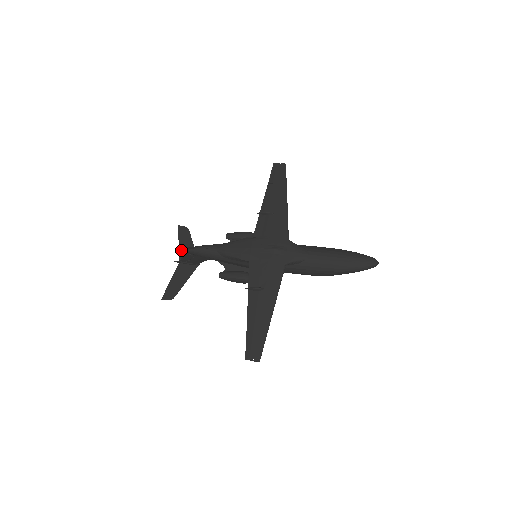
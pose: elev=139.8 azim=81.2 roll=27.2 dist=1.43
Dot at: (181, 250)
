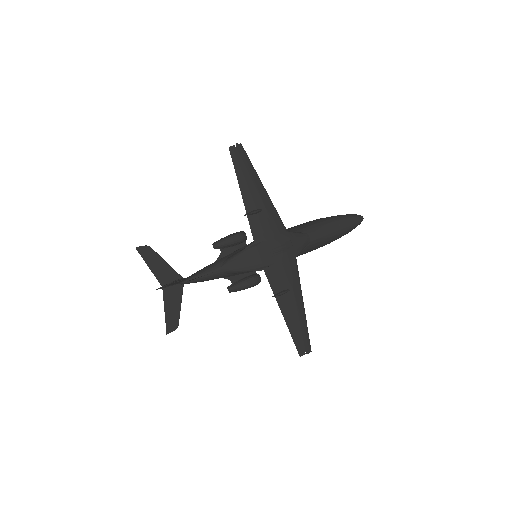
Dot at: (156, 274)
